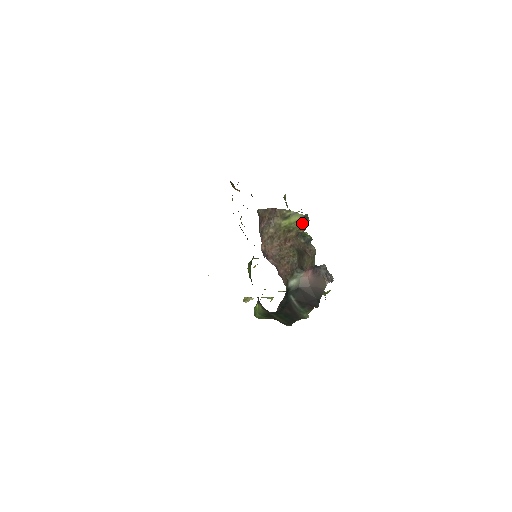
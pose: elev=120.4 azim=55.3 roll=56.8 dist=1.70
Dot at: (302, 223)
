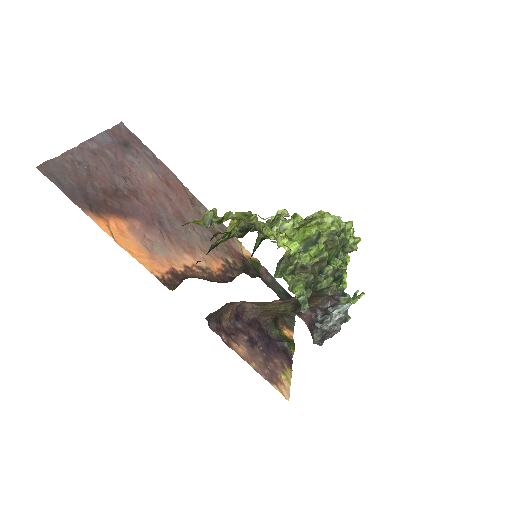
Dot at: occluded
